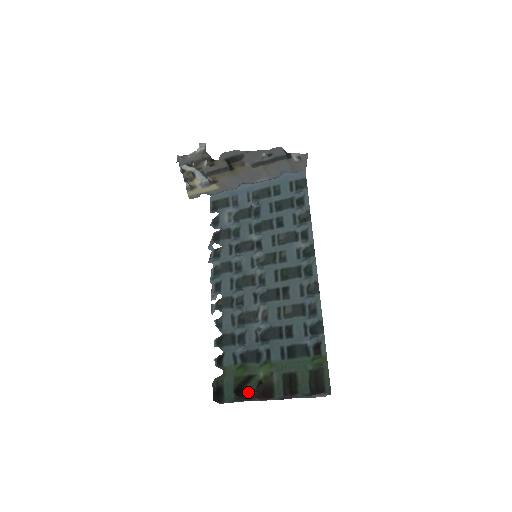
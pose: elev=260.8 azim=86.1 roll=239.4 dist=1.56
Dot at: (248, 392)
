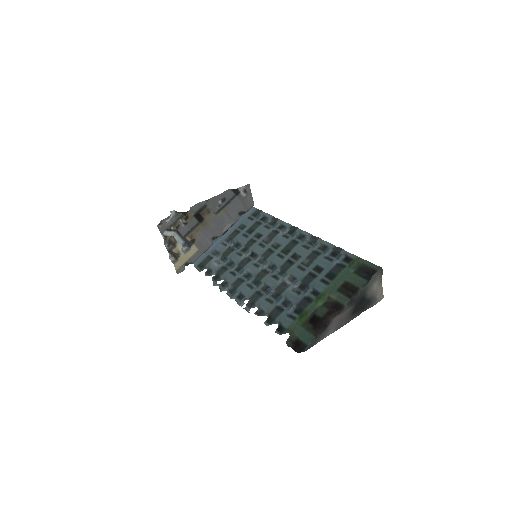
Dot at: (320, 312)
